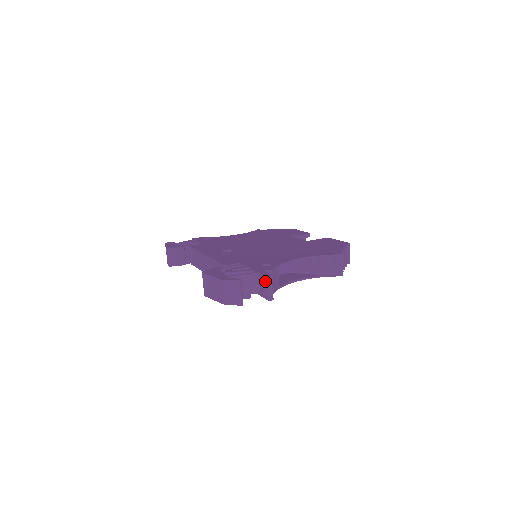
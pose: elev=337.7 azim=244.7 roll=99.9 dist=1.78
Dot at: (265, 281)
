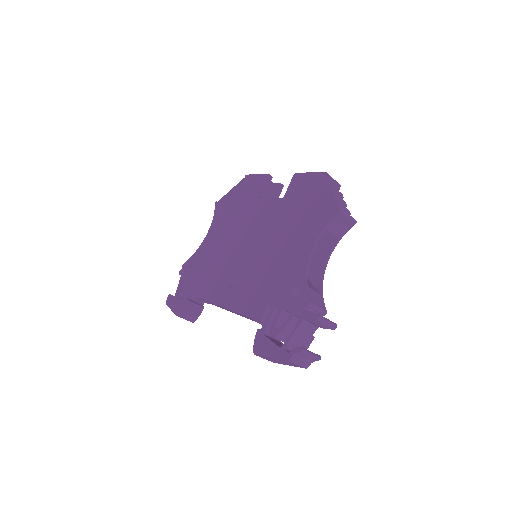
Dot at: (318, 323)
